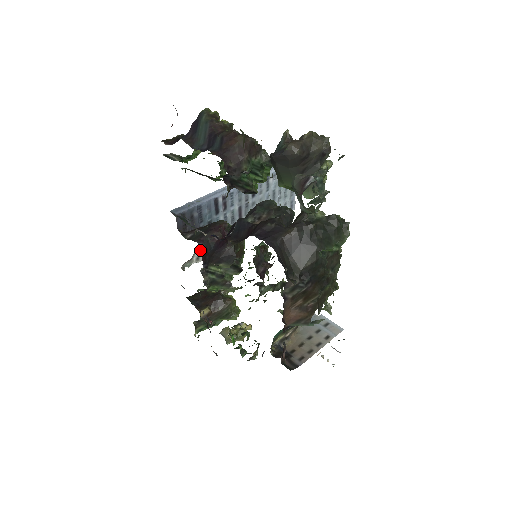
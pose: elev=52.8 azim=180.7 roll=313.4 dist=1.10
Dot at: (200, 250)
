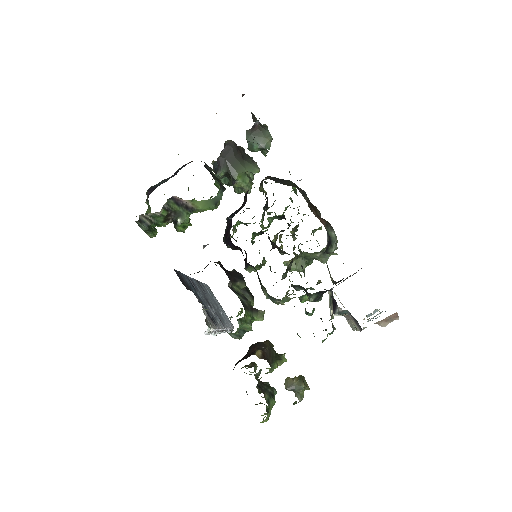
Dot at: occluded
